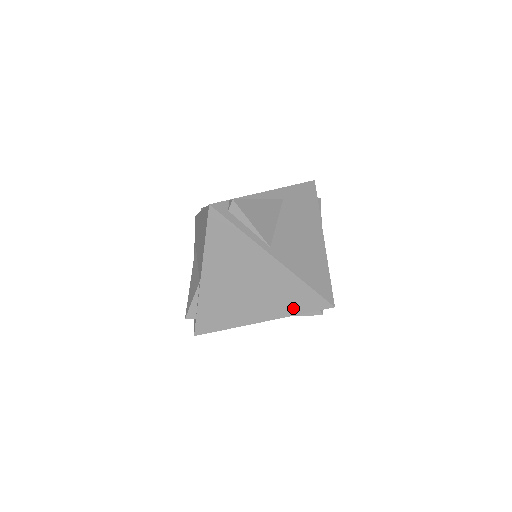
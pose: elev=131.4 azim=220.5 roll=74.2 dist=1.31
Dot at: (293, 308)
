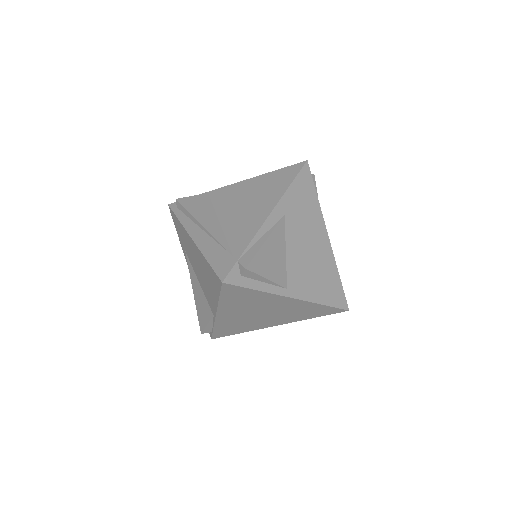
Dot at: (309, 316)
